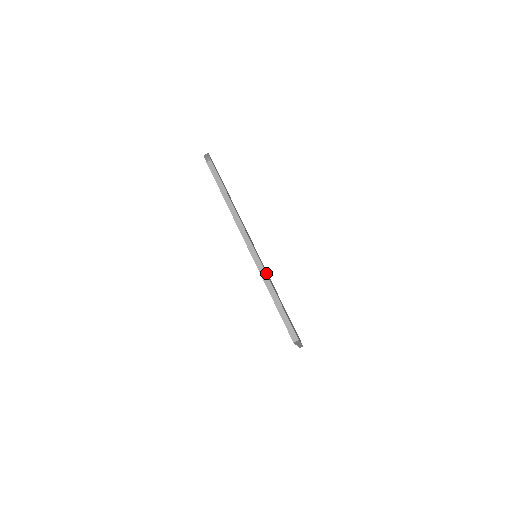
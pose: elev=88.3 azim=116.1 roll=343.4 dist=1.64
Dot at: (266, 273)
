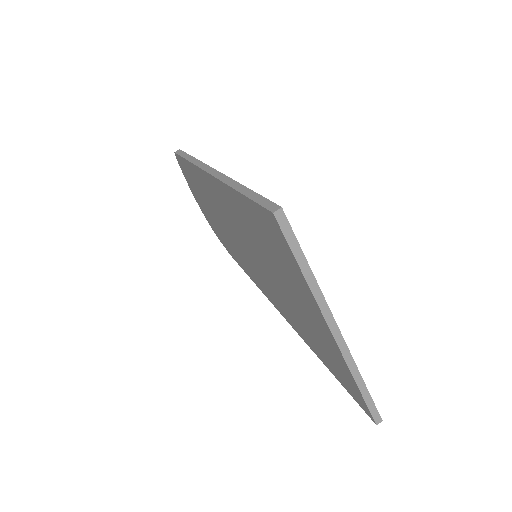
Dot at: occluded
